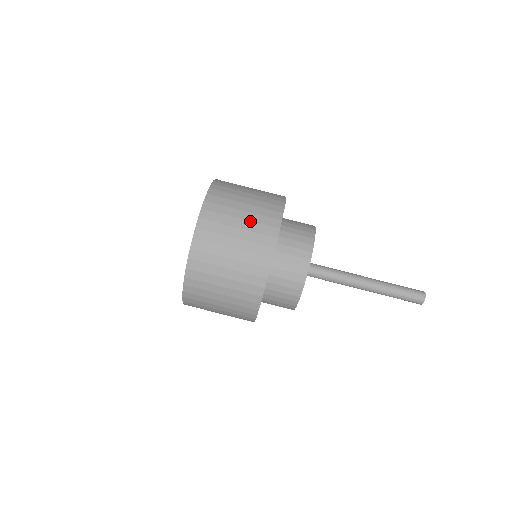
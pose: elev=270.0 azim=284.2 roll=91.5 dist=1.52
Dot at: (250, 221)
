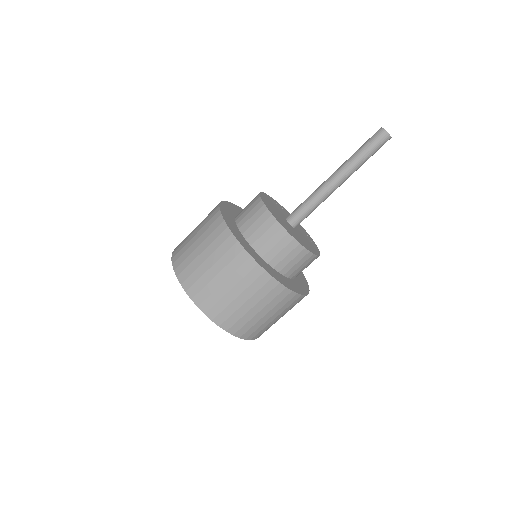
Dot at: (201, 225)
